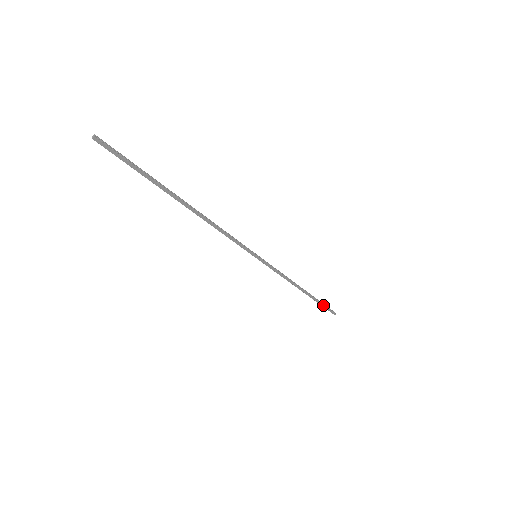
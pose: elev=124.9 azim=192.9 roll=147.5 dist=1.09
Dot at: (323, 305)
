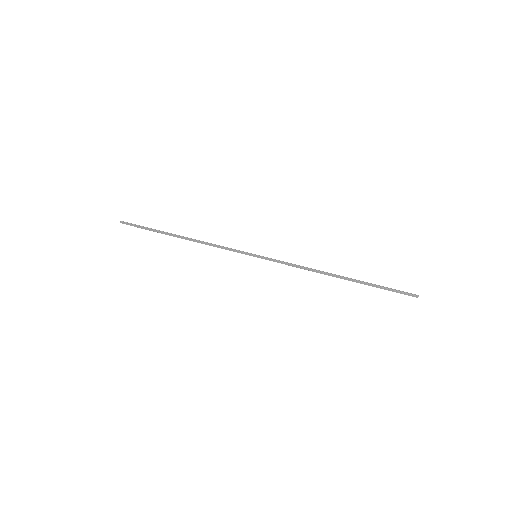
Dot at: (383, 288)
